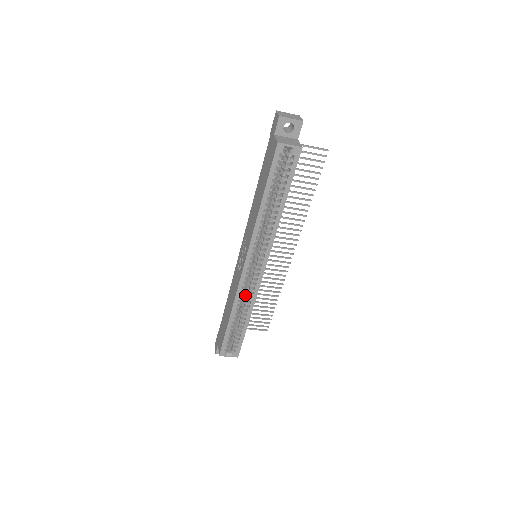
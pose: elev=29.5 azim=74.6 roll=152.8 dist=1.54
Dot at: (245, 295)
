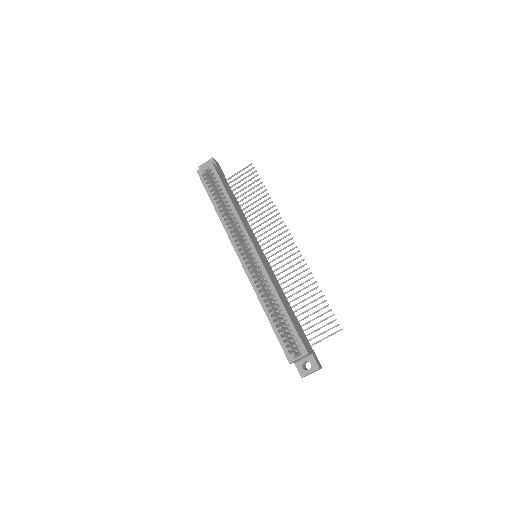
Dot at: (267, 288)
